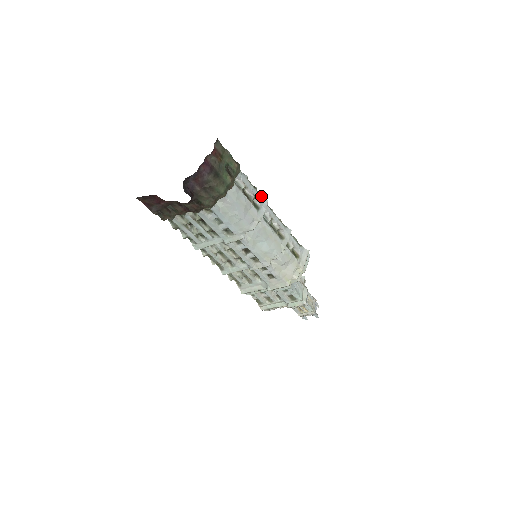
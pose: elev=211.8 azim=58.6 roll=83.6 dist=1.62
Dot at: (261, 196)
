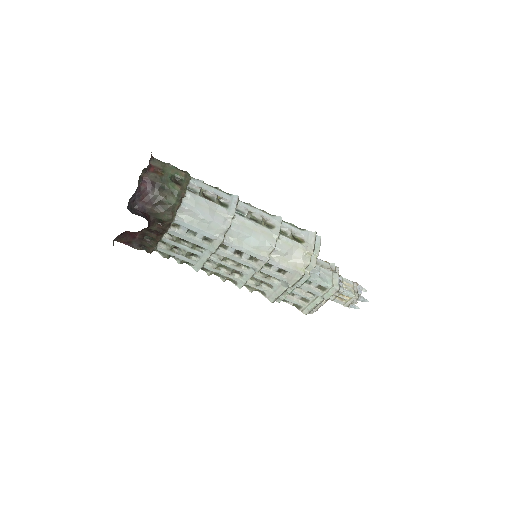
Dot at: (228, 194)
